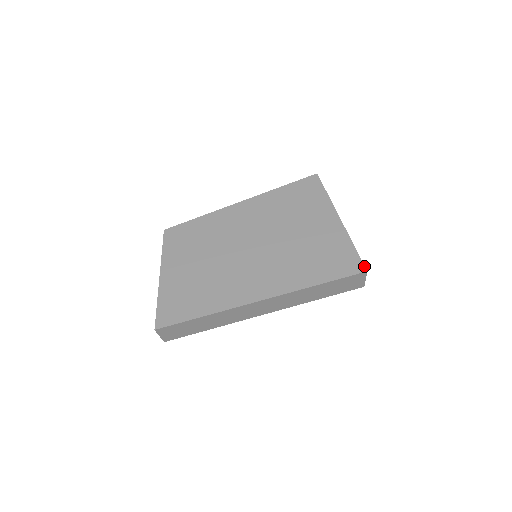
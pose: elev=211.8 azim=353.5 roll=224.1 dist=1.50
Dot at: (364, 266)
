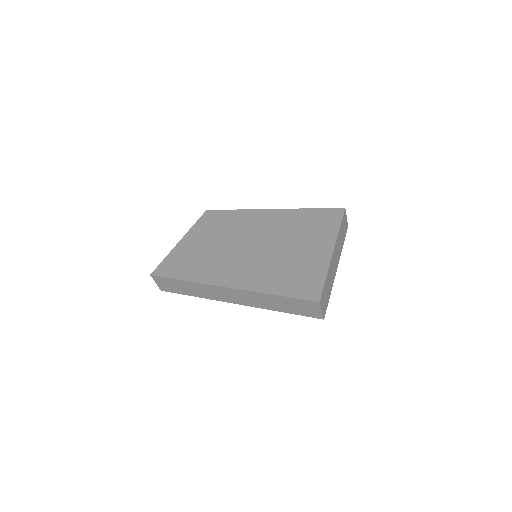
Dot at: (320, 297)
